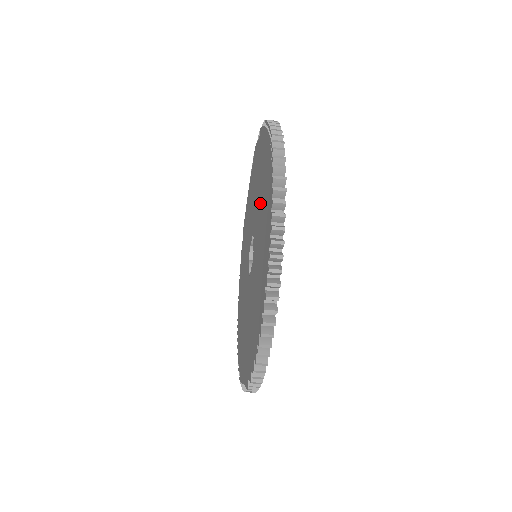
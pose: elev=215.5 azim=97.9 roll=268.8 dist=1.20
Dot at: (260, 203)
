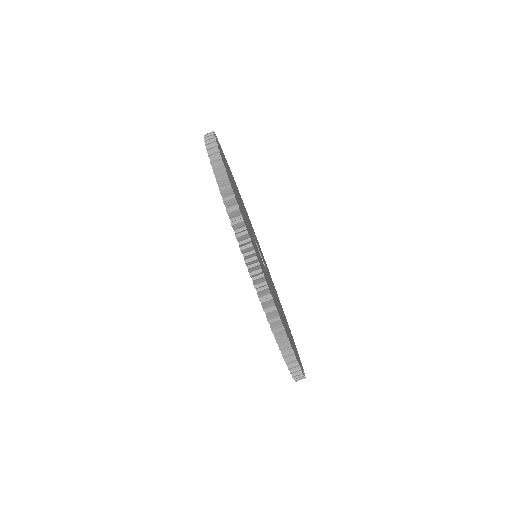
Dot at: occluded
